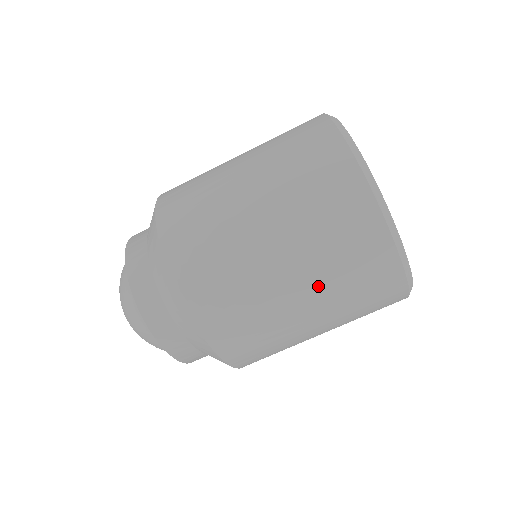
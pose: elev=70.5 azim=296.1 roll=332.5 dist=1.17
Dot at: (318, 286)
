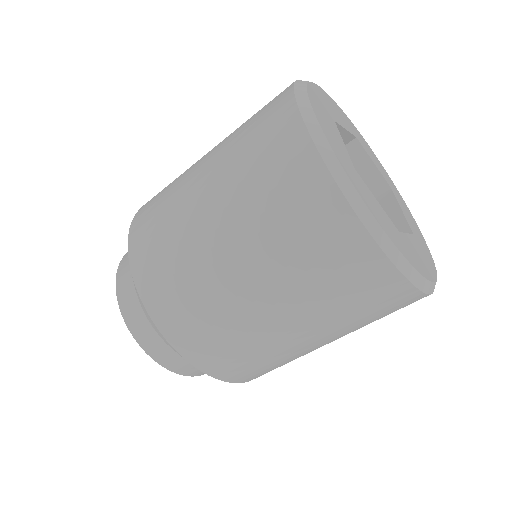
Dot at: (254, 248)
